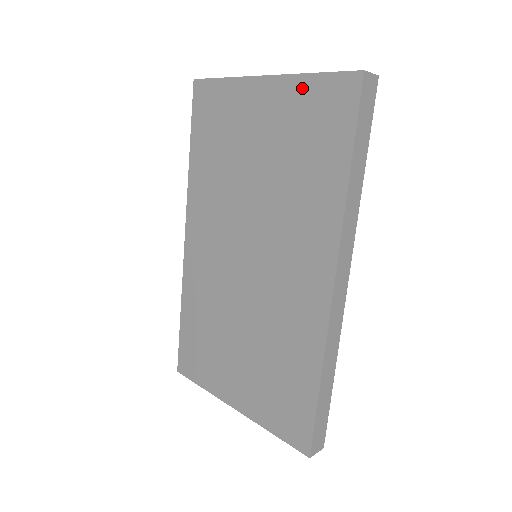
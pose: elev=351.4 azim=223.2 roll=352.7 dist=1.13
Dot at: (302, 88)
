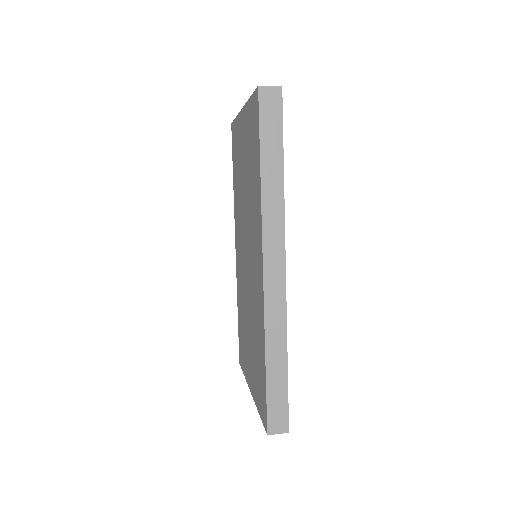
Dot at: (248, 111)
